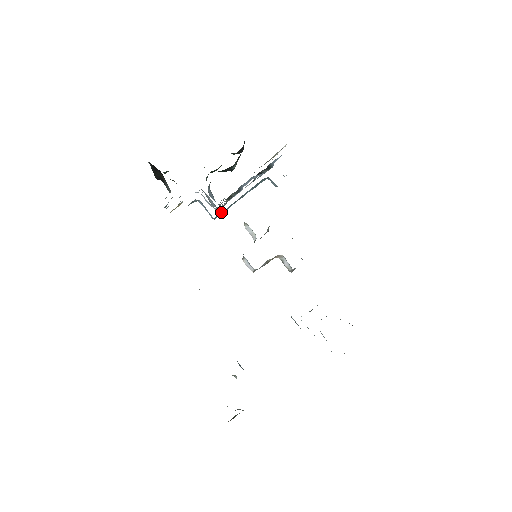
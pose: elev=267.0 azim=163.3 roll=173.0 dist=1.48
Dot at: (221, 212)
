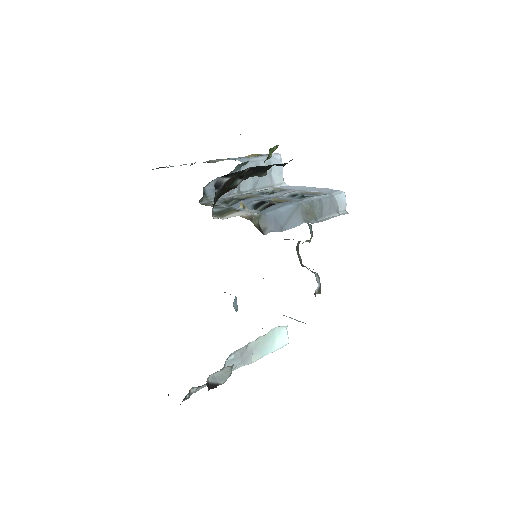
Dot at: occluded
